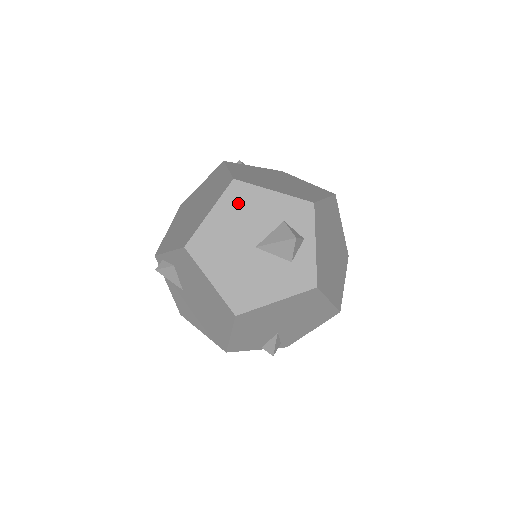
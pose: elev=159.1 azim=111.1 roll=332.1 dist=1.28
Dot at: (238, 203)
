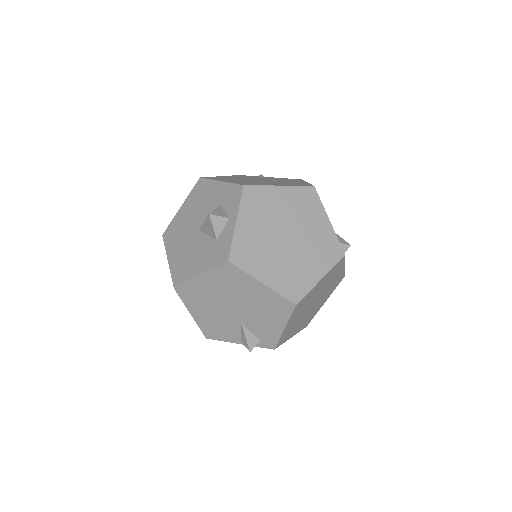
Dot at: (198, 196)
